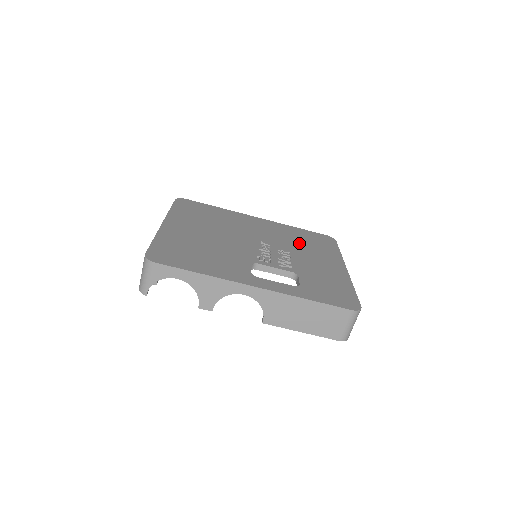
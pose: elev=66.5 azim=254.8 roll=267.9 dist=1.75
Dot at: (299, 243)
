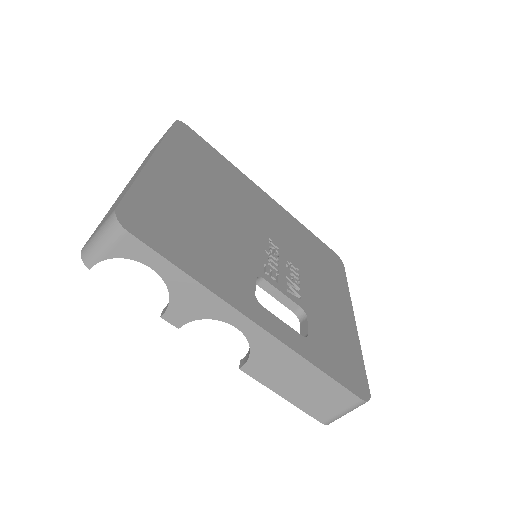
Dot at: (309, 256)
